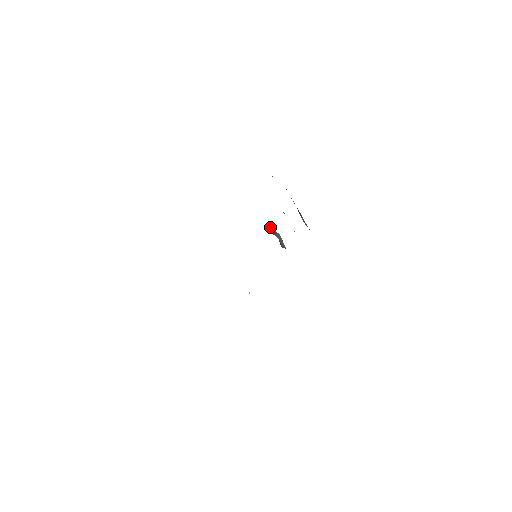
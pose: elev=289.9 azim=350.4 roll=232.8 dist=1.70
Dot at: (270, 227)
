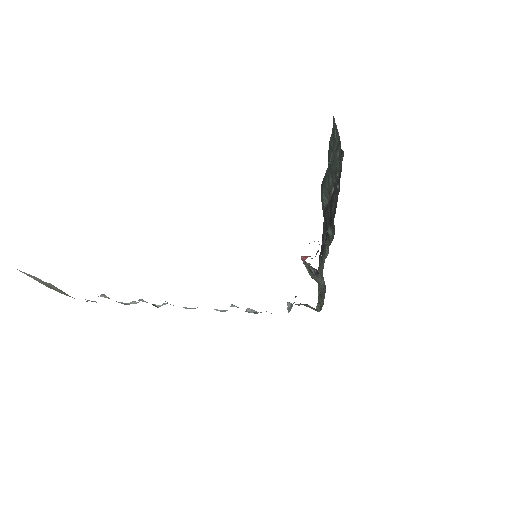
Dot at: occluded
